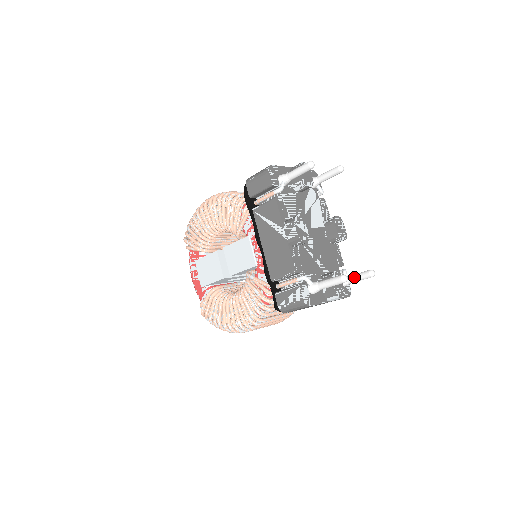
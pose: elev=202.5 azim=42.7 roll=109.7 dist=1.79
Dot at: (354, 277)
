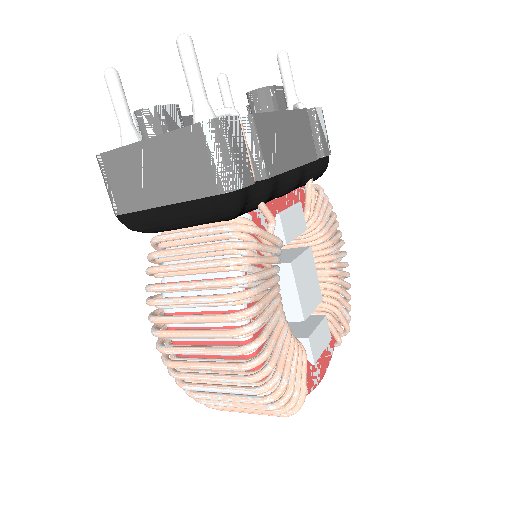
Dot at: occluded
